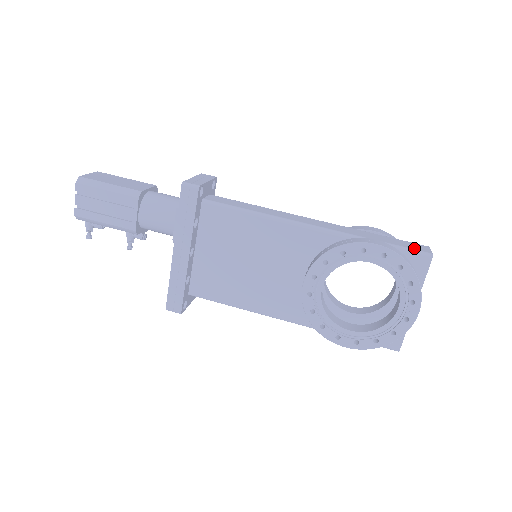
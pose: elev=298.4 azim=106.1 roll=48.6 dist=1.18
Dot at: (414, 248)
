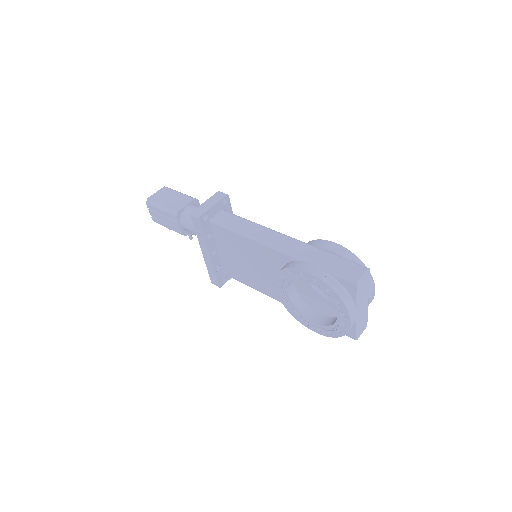
Dot at: (346, 273)
